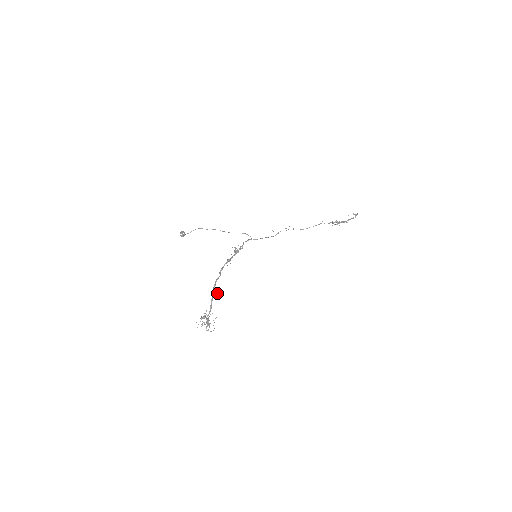
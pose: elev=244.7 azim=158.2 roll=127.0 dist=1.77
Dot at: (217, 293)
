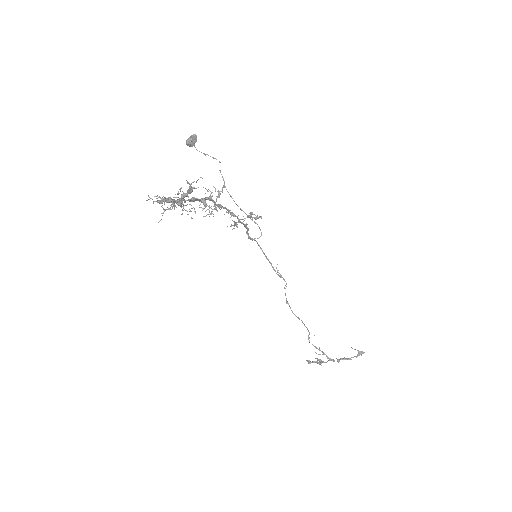
Dot at: (205, 207)
